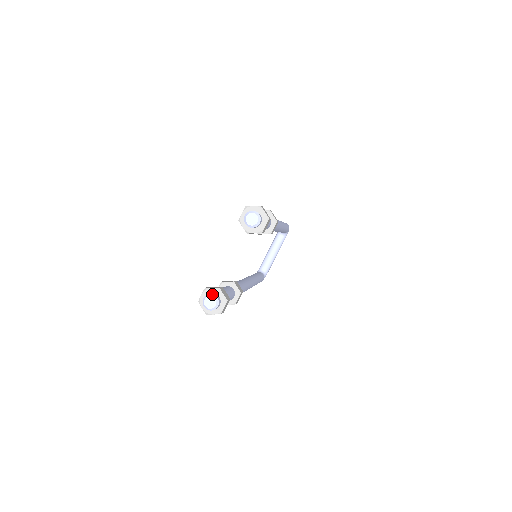
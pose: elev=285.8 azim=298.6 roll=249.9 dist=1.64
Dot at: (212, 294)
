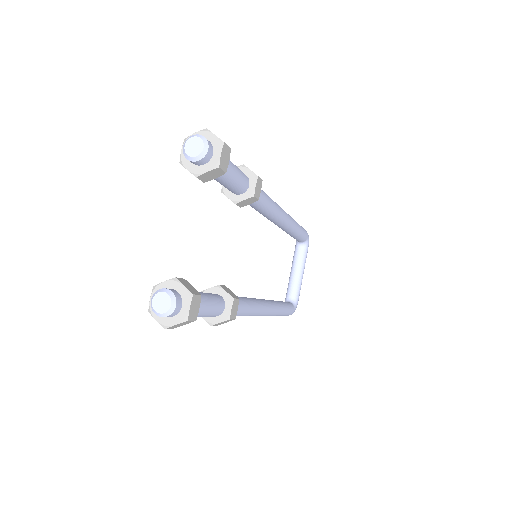
Dot at: (162, 288)
